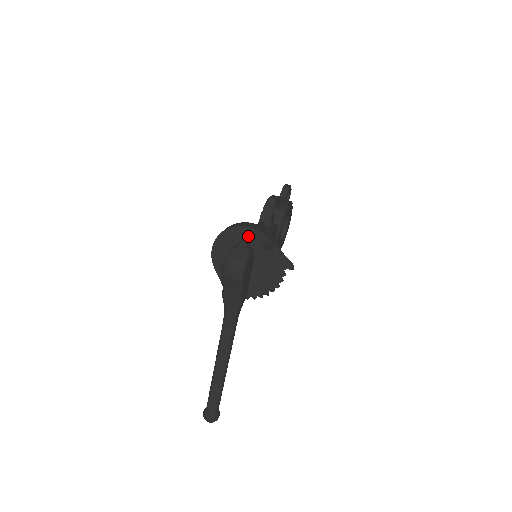
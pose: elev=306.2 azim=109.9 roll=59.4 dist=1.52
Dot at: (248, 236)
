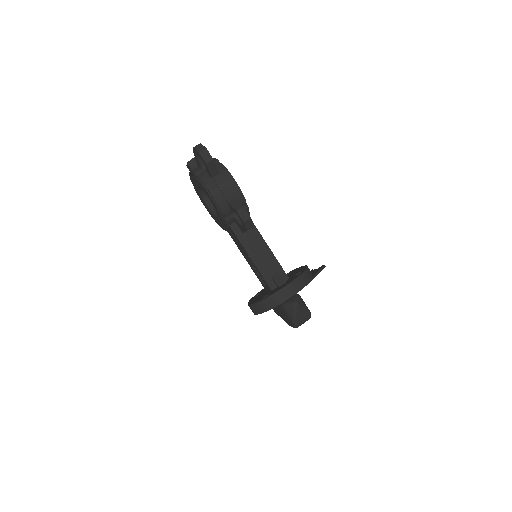
Dot at: occluded
